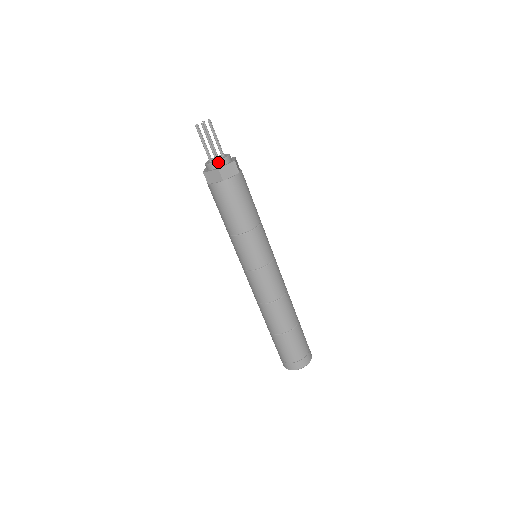
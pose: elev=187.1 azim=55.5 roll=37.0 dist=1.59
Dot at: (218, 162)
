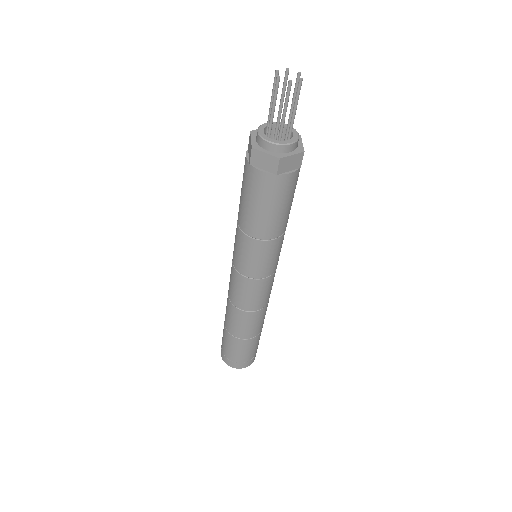
Dot at: (262, 139)
